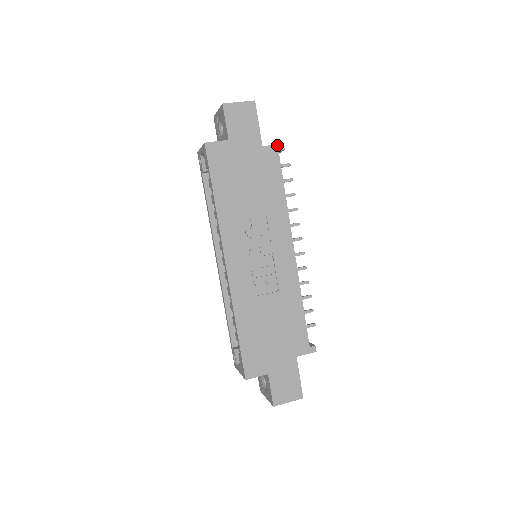
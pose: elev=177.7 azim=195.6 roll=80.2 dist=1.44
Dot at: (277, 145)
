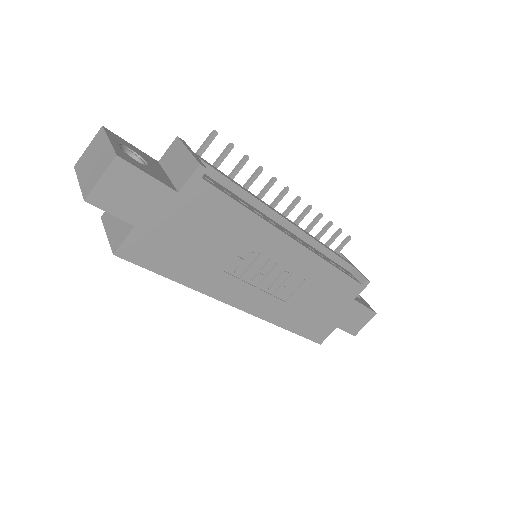
Dot at: (194, 174)
